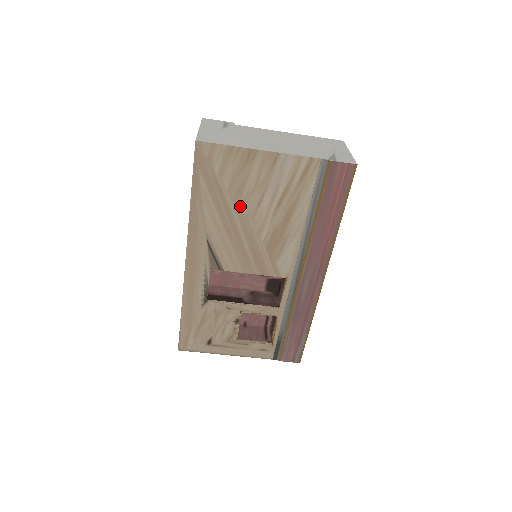
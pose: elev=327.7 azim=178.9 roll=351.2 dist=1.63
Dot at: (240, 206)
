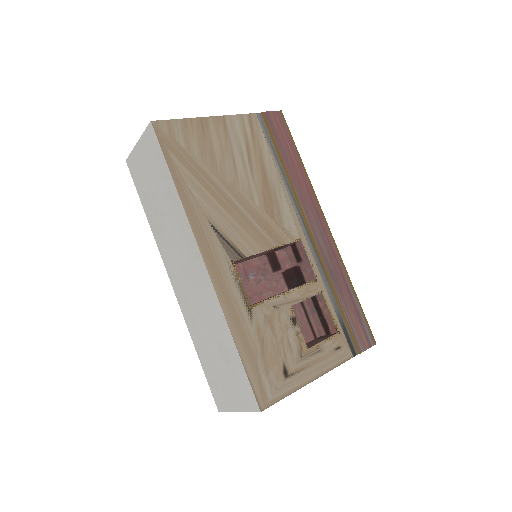
Dot at: (221, 176)
